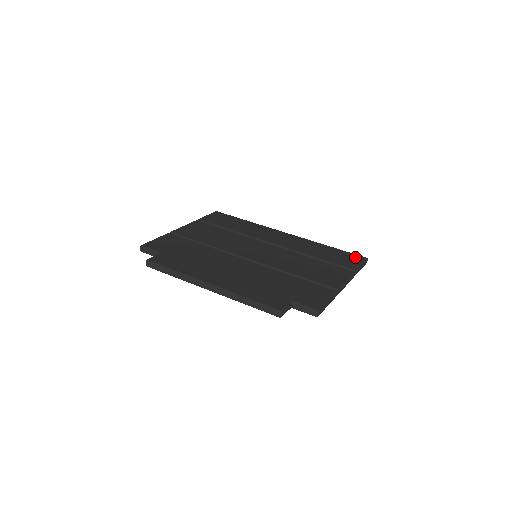
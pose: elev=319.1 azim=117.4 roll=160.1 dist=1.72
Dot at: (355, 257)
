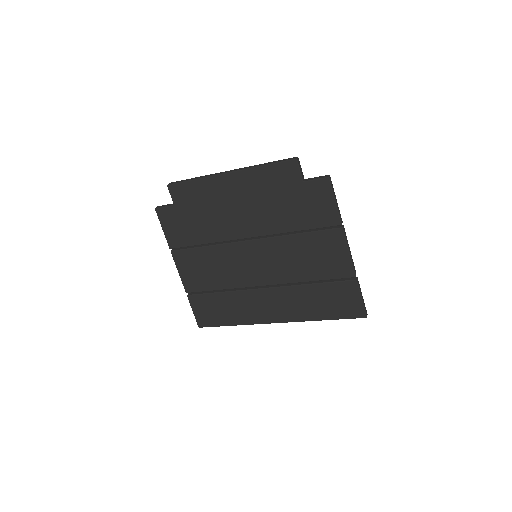
Dot at: occluded
